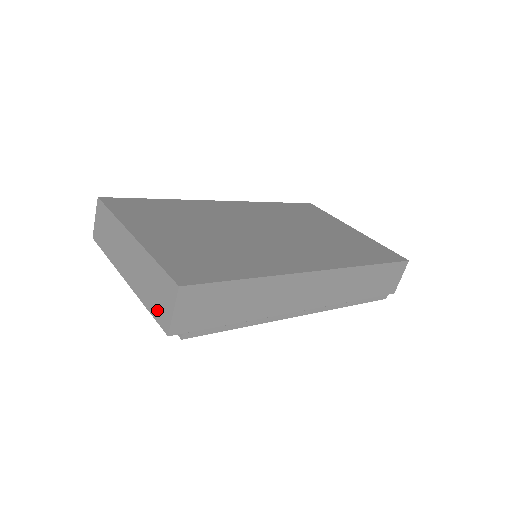
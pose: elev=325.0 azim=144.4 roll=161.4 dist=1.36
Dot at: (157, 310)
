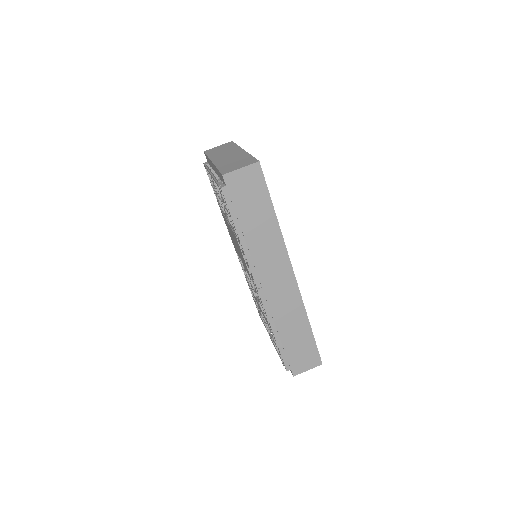
Dot at: (227, 168)
